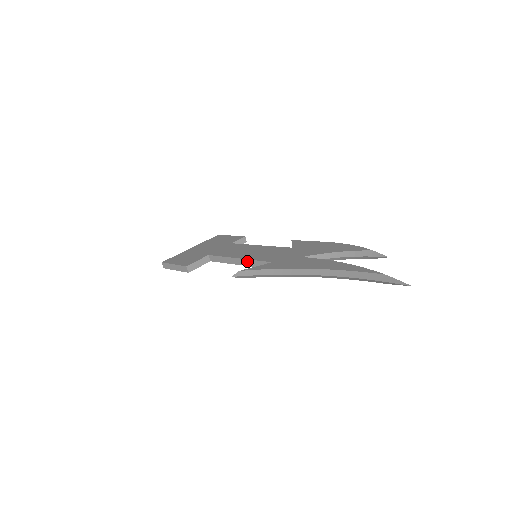
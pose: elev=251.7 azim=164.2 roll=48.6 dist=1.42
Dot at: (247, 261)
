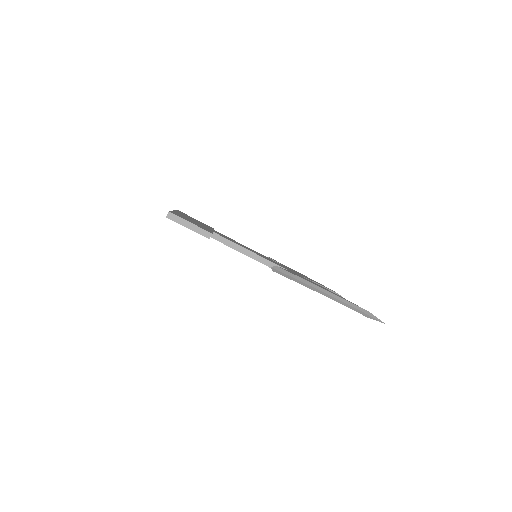
Dot at: (261, 258)
